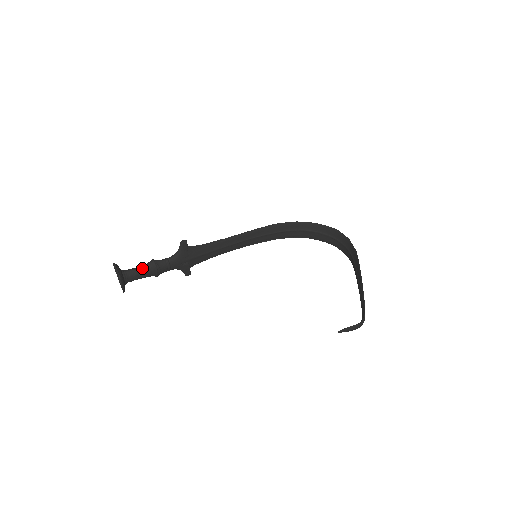
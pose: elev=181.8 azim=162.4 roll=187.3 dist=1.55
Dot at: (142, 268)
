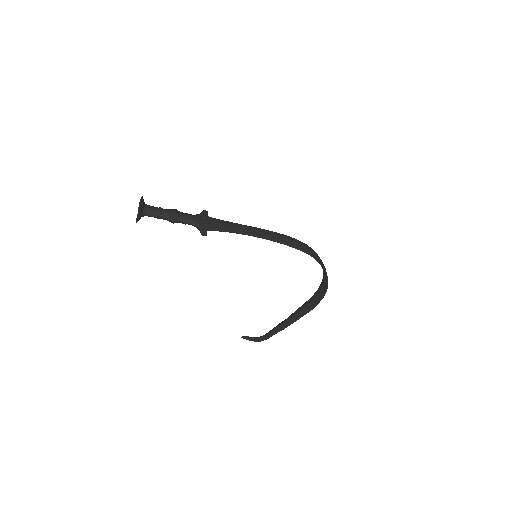
Dot at: (161, 218)
